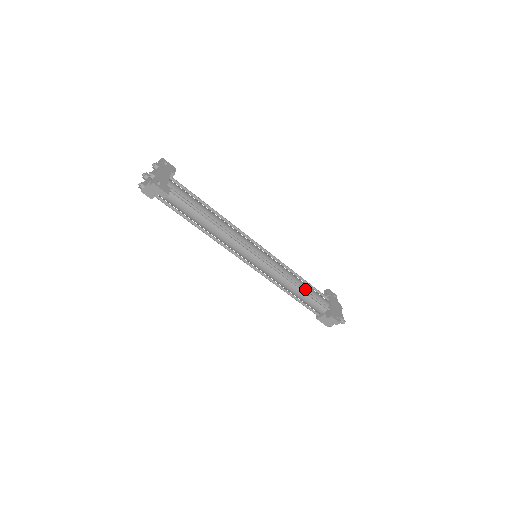
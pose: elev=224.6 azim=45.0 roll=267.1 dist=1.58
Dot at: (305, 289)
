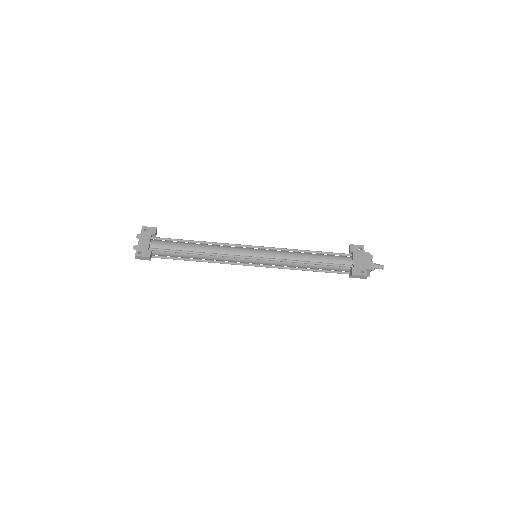
Dot at: (317, 261)
